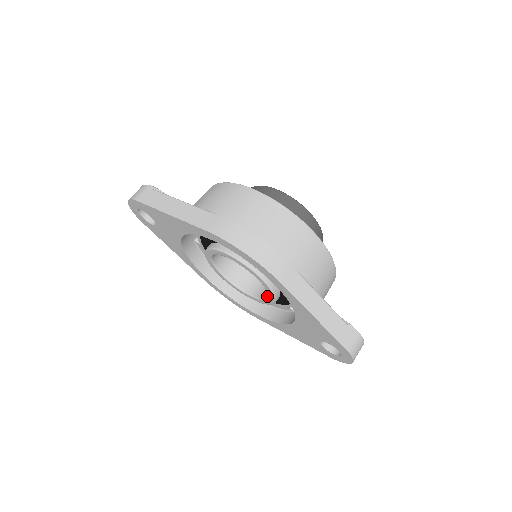
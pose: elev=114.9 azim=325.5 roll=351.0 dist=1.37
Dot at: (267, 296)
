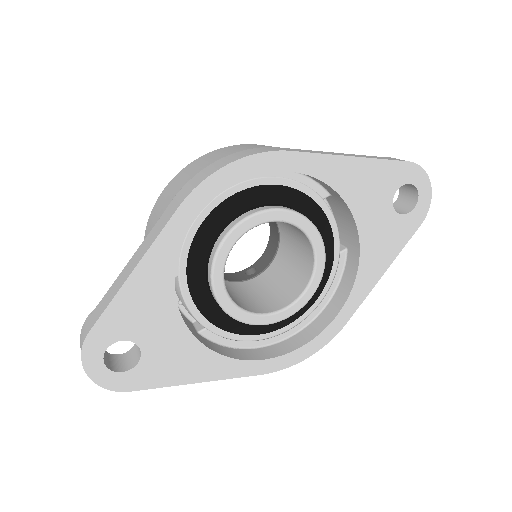
Dot at: (311, 253)
